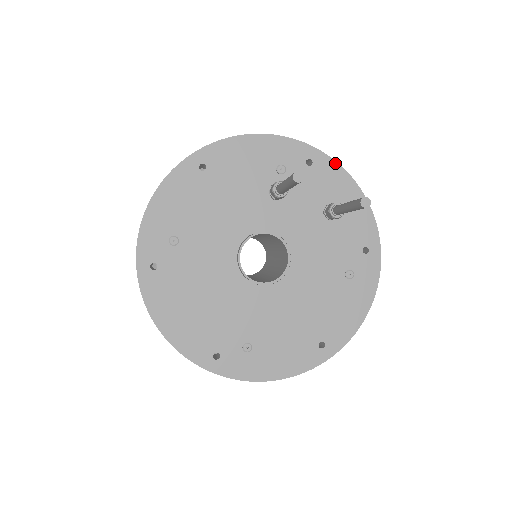
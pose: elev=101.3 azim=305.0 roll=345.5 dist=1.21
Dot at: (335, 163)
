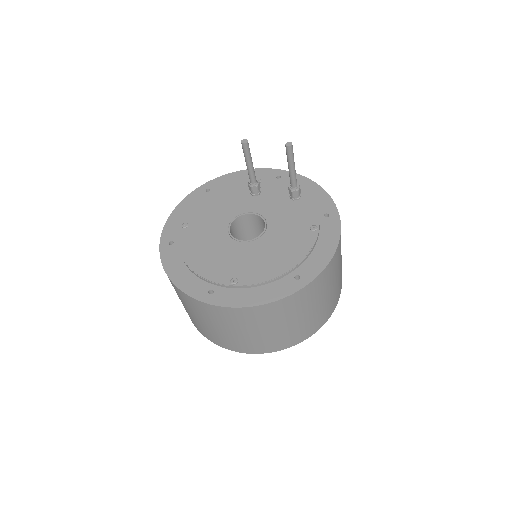
Dot at: (297, 175)
